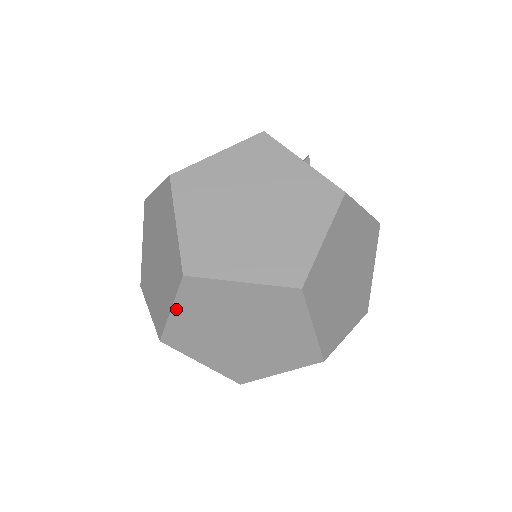
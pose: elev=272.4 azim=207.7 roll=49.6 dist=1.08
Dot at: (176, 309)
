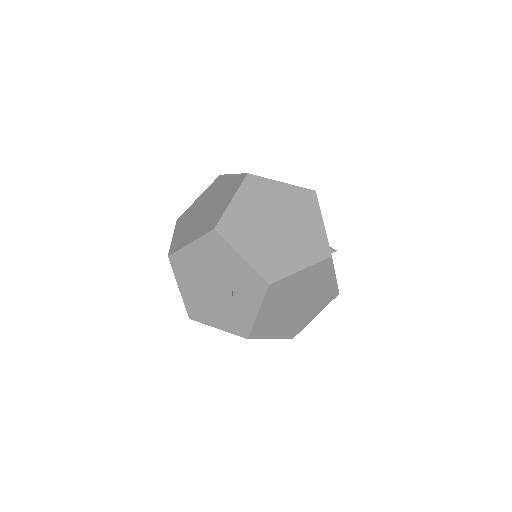
Dot at: (201, 196)
